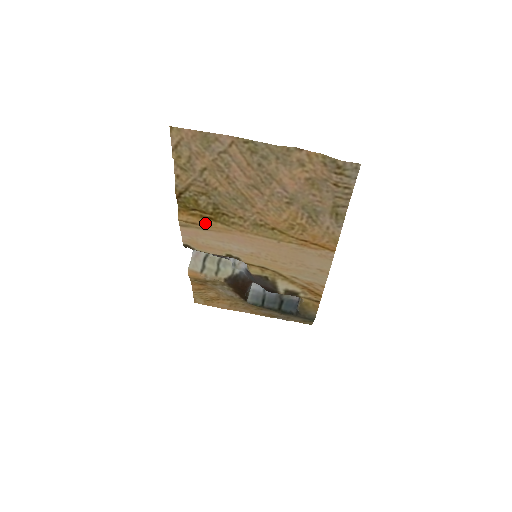
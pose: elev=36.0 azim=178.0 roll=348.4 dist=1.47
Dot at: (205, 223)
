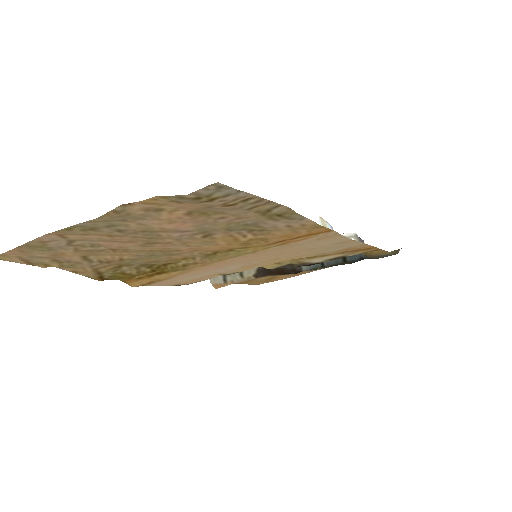
Dot at: (160, 278)
